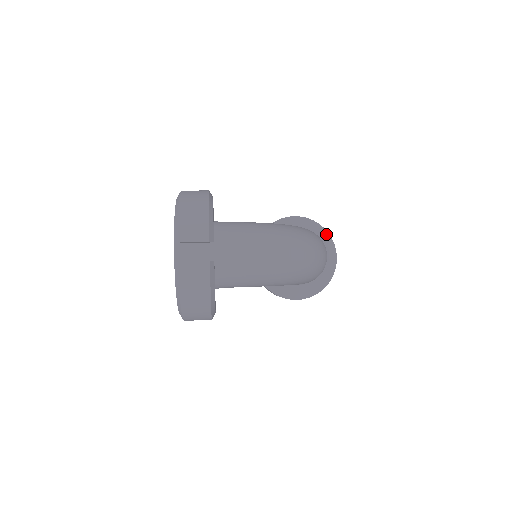
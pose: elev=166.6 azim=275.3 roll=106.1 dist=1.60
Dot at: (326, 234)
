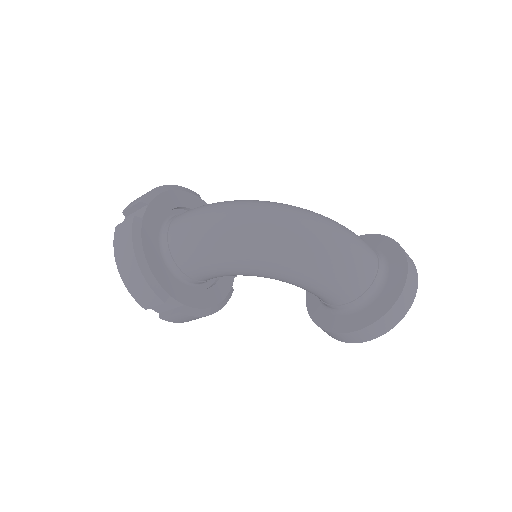
Dot at: (392, 243)
